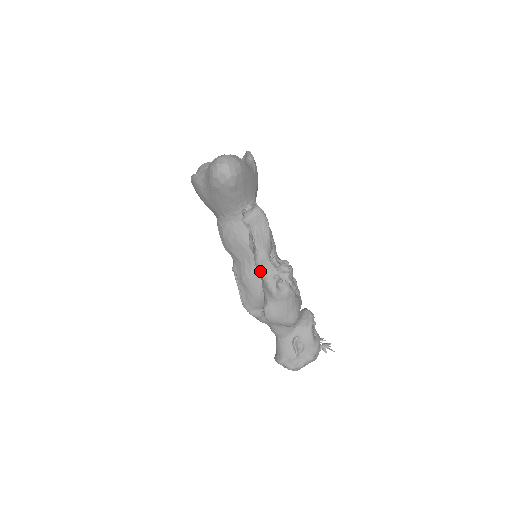
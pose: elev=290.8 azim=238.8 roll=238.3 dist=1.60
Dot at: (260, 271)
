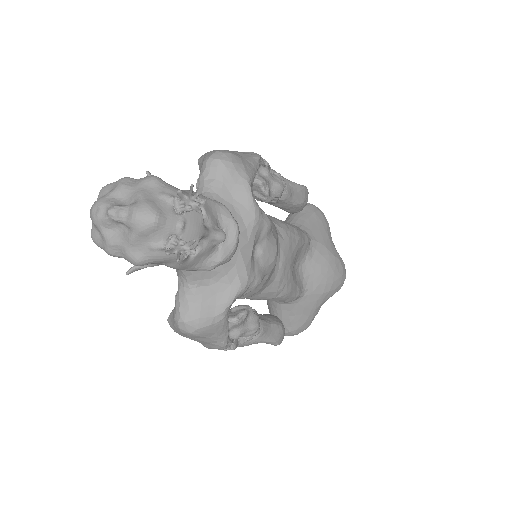
Dot at: occluded
